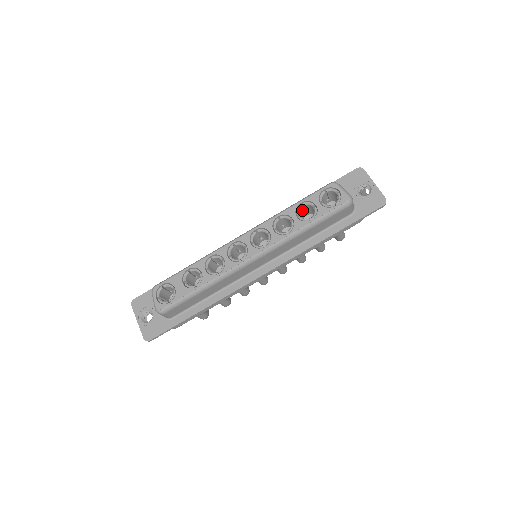
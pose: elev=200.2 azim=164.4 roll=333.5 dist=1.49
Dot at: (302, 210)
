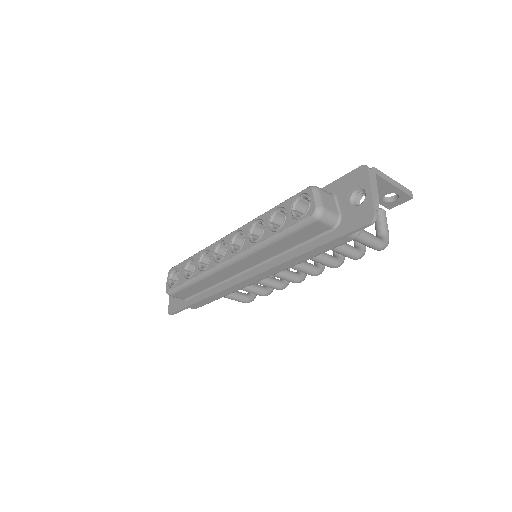
Dot at: (282, 215)
